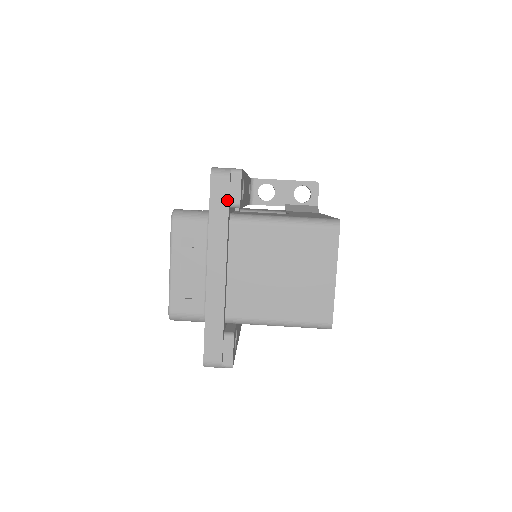
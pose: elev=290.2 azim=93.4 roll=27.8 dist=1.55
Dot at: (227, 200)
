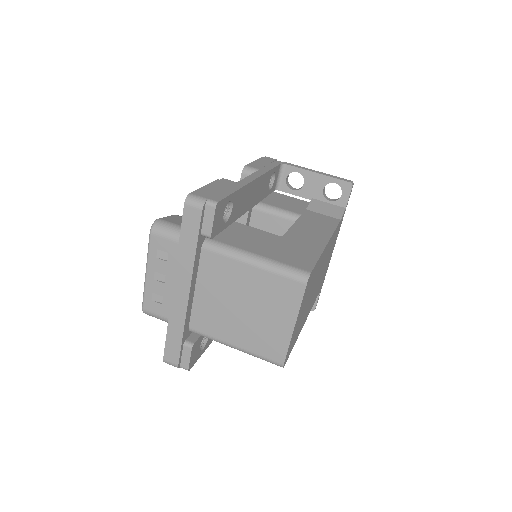
Dot at: (197, 231)
